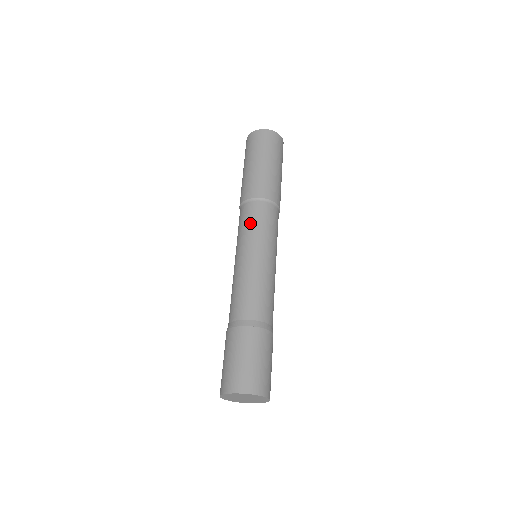
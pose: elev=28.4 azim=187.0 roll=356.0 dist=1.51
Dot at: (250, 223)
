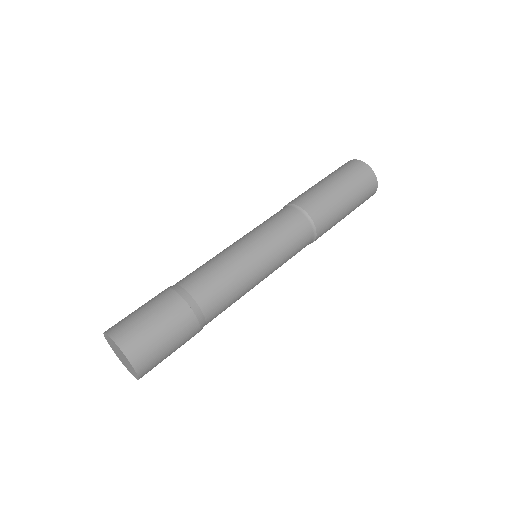
Dot at: occluded
